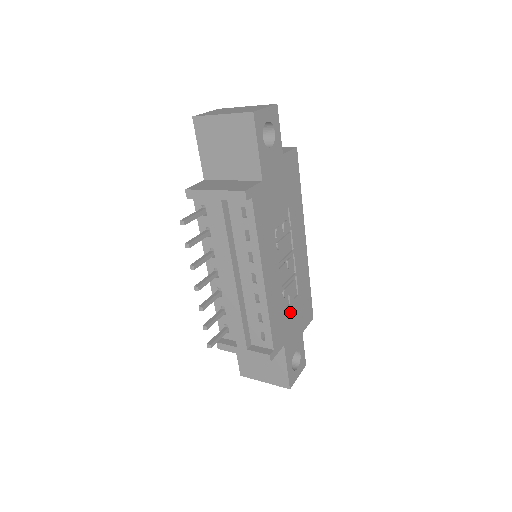
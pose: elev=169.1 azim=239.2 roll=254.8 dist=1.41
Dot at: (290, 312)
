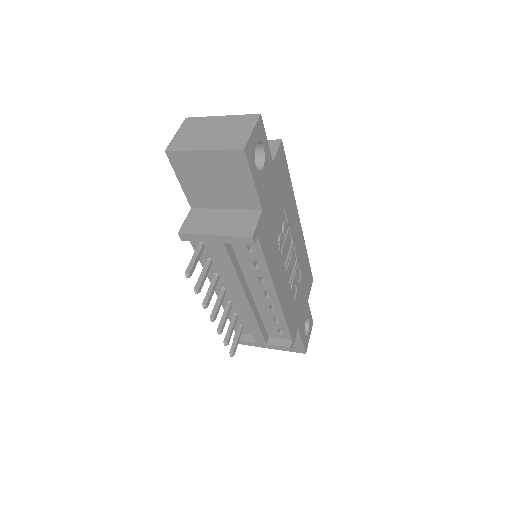
Dot at: (298, 296)
